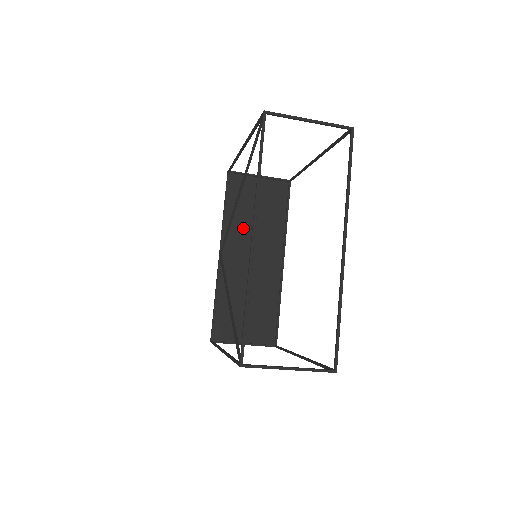
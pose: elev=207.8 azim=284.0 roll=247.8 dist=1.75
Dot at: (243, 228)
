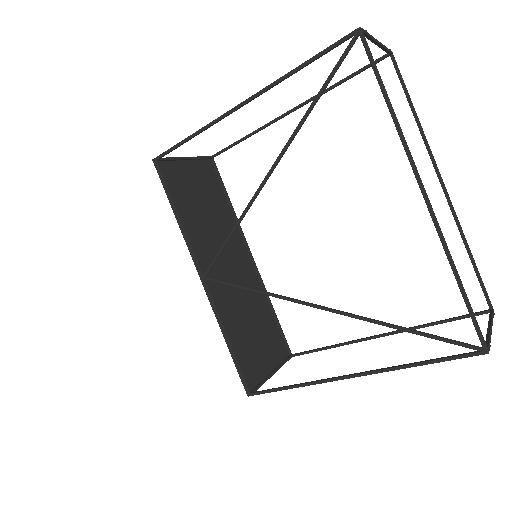
Dot at: (203, 232)
